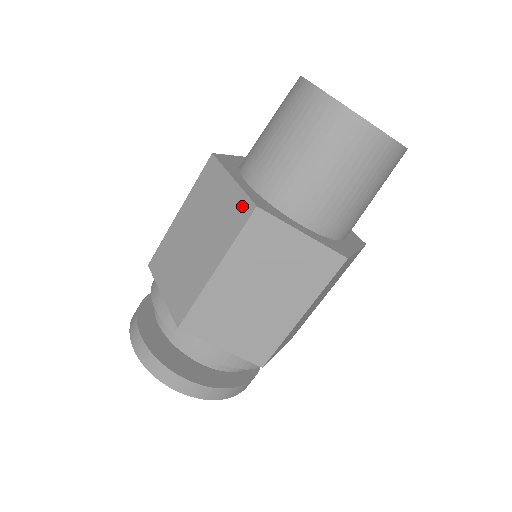
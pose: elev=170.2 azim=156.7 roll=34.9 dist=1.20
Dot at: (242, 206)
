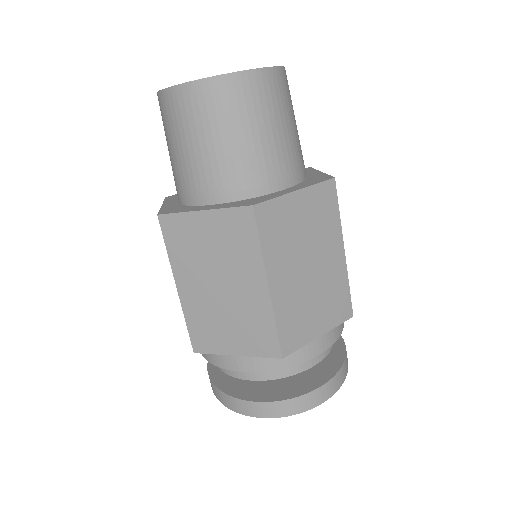
Dot at: (238, 219)
